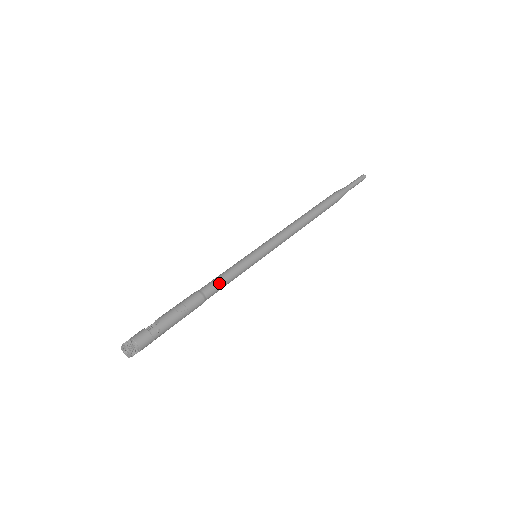
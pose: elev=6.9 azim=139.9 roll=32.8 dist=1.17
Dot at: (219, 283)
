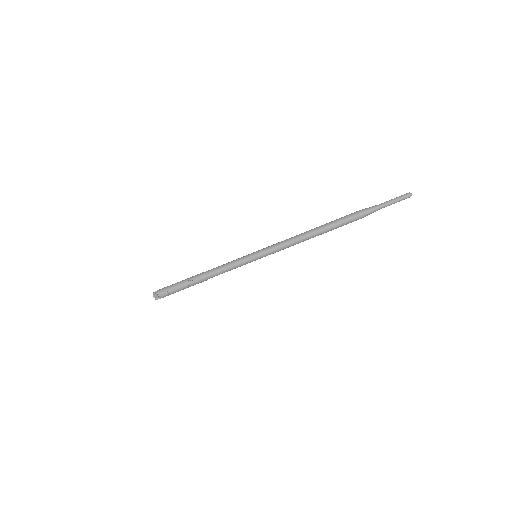
Dot at: (217, 268)
